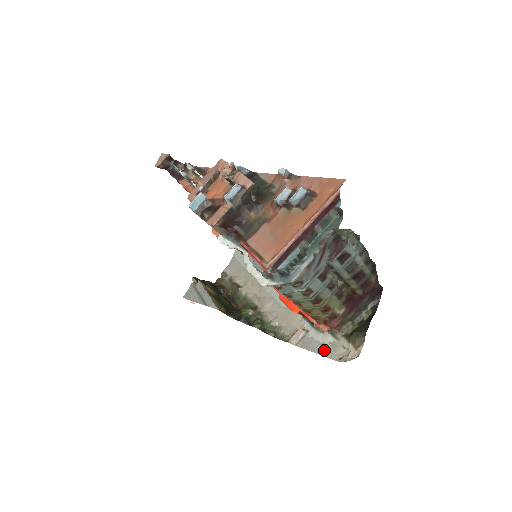
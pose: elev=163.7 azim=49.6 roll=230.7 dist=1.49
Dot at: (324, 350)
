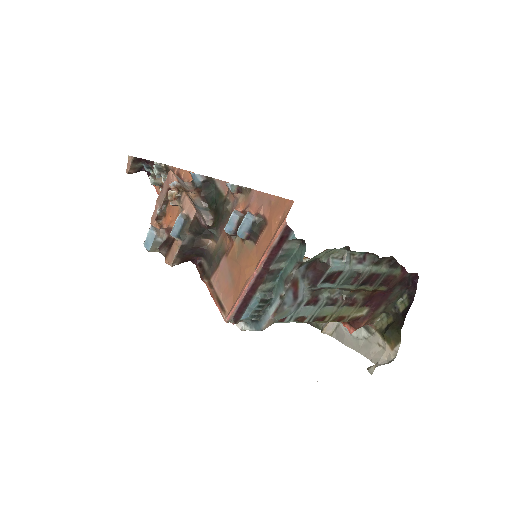
Dot at: (358, 346)
